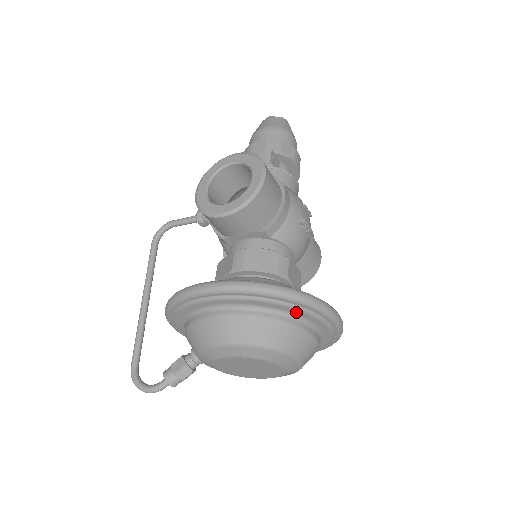
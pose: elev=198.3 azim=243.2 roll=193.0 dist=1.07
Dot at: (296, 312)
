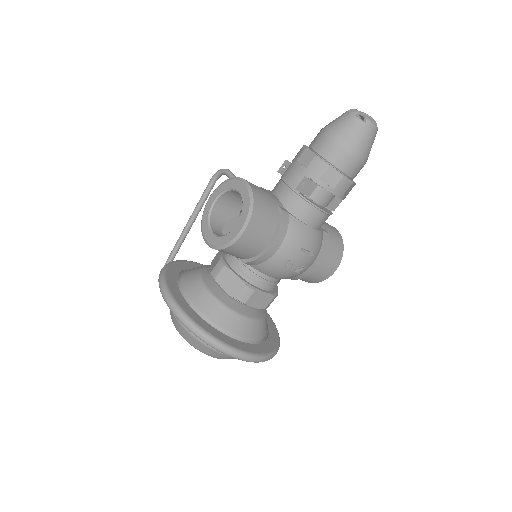
Dot at: occluded
